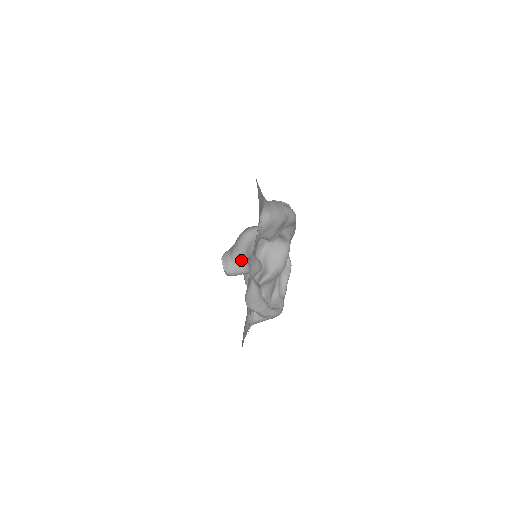
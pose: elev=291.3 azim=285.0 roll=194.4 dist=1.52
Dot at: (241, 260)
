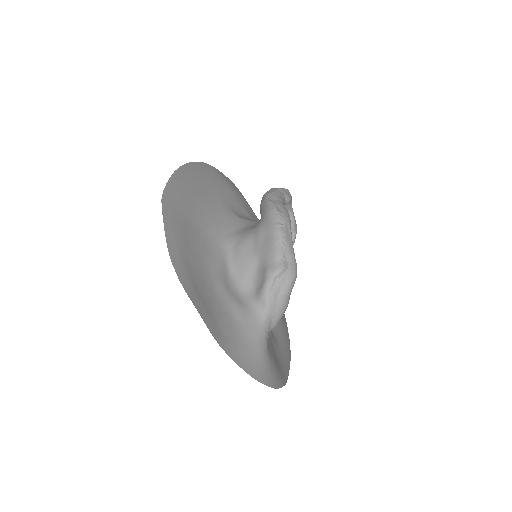
Dot at: occluded
